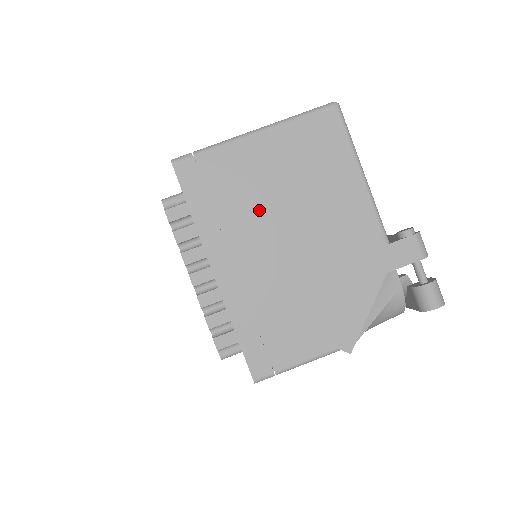
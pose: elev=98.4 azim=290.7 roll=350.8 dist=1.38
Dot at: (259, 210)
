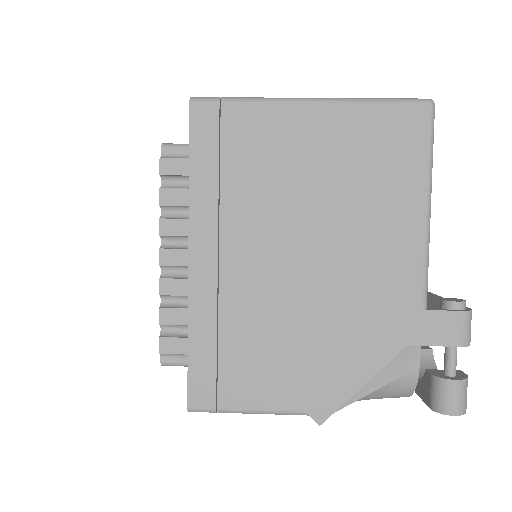
Dot at: (276, 203)
